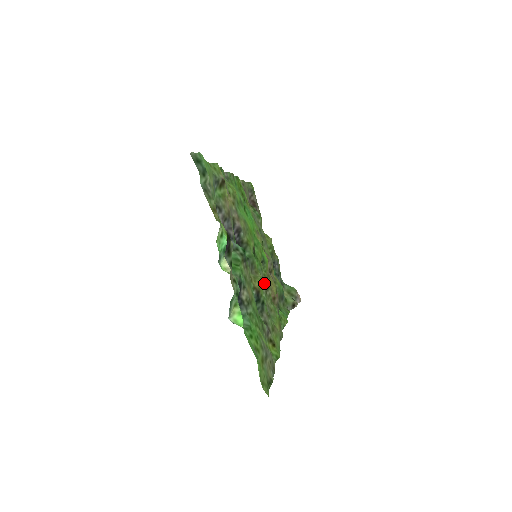
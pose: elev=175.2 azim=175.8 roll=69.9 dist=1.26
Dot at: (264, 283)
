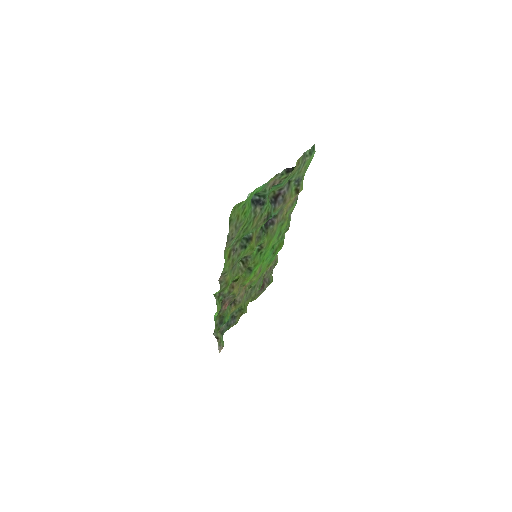
Dot at: (245, 265)
